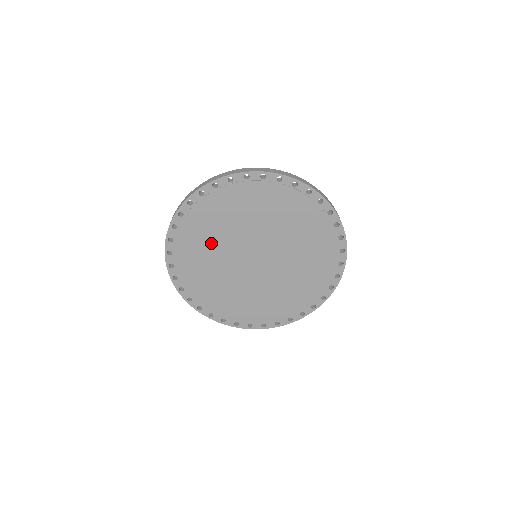
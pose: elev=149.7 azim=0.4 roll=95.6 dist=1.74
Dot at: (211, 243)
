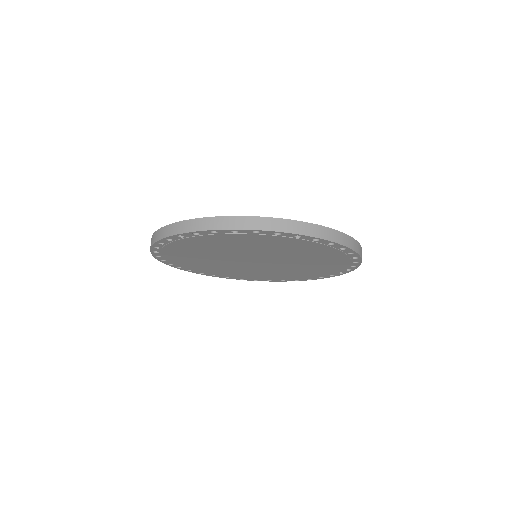
Dot at: (204, 261)
